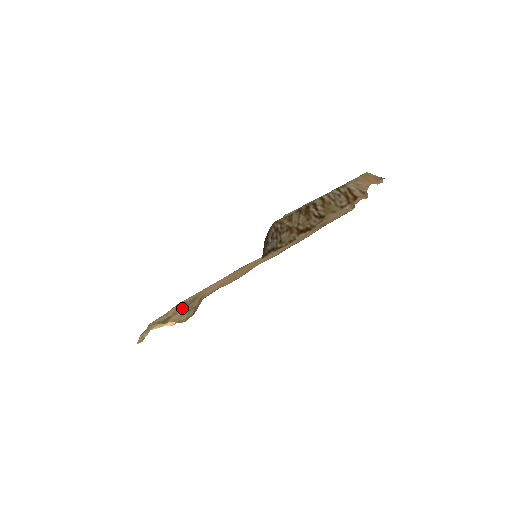
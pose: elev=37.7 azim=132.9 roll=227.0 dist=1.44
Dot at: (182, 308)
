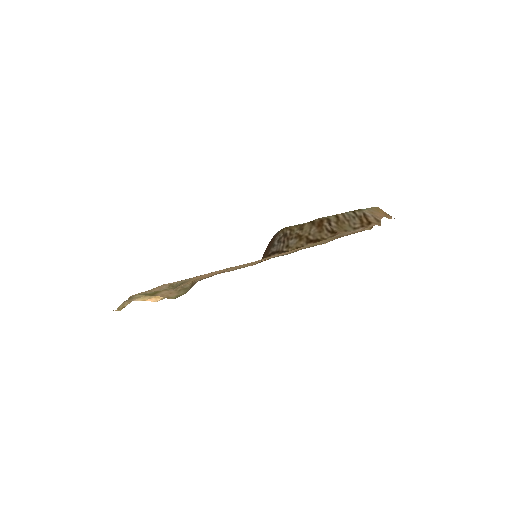
Dot at: (167, 289)
